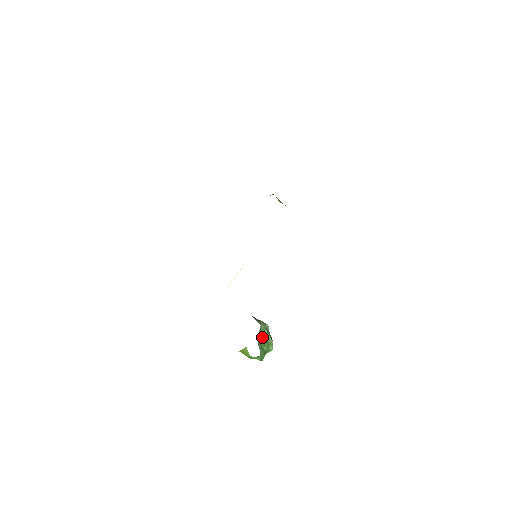
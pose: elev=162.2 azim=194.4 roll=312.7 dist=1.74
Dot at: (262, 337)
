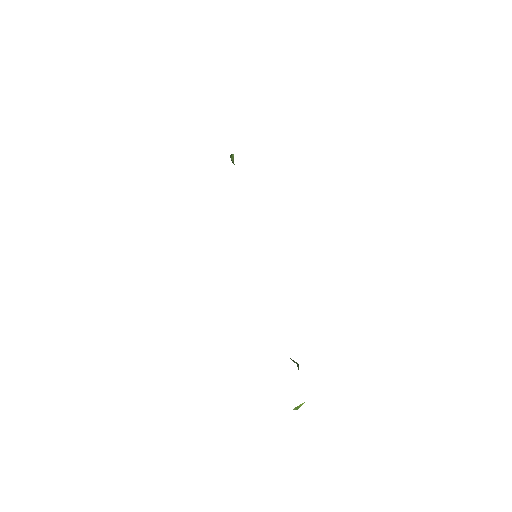
Dot at: occluded
